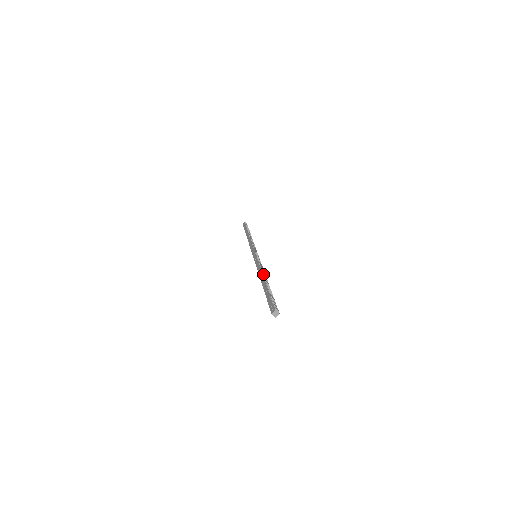
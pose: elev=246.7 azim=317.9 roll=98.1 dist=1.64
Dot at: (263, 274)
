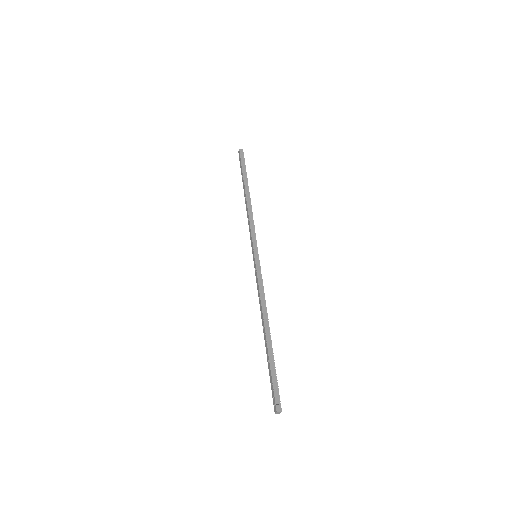
Dot at: (263, 317)
